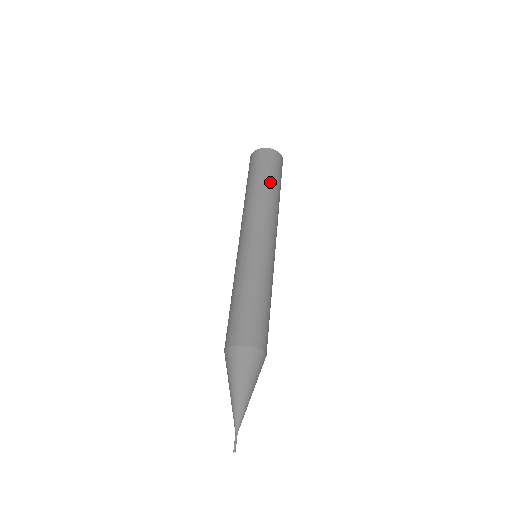
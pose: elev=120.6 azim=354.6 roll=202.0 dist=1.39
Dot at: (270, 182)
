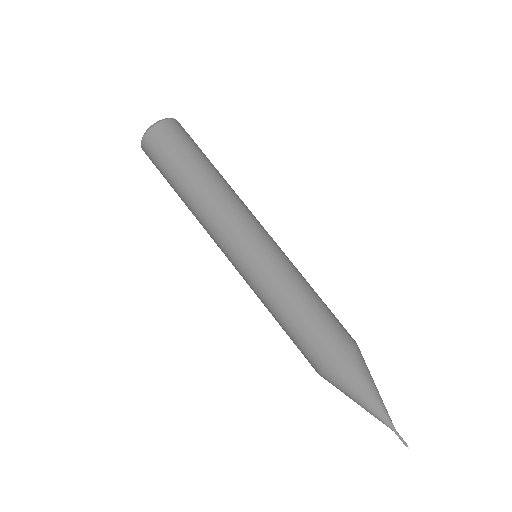
Dot at: (197, 166)
